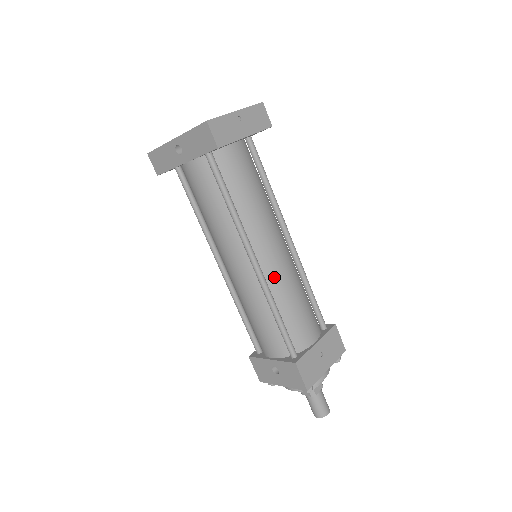
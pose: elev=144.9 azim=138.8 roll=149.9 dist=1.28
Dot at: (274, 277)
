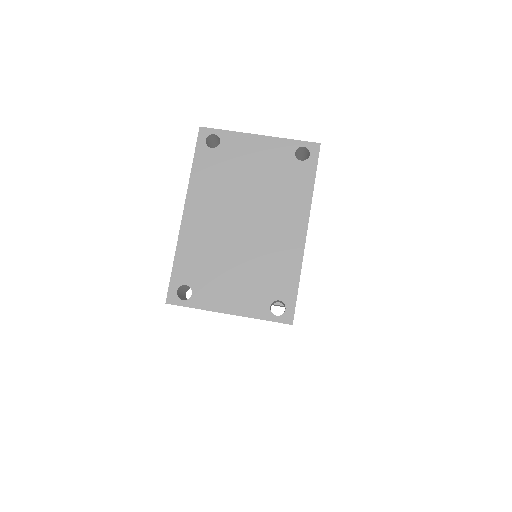
Dot at: occluded
